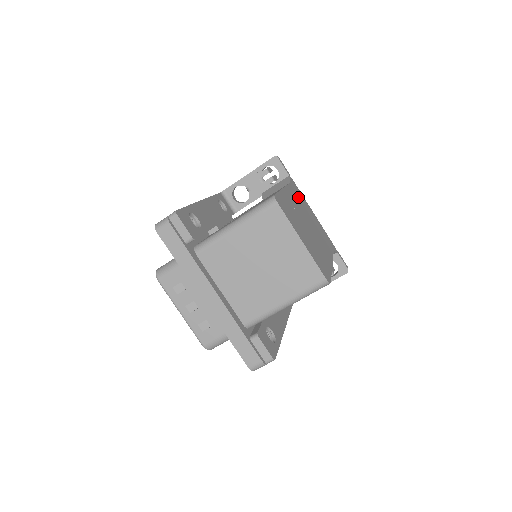
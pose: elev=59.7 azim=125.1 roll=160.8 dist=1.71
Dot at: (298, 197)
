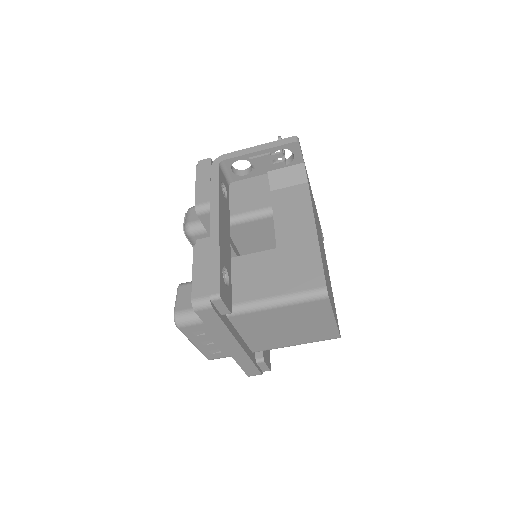
Dot at: occluded
